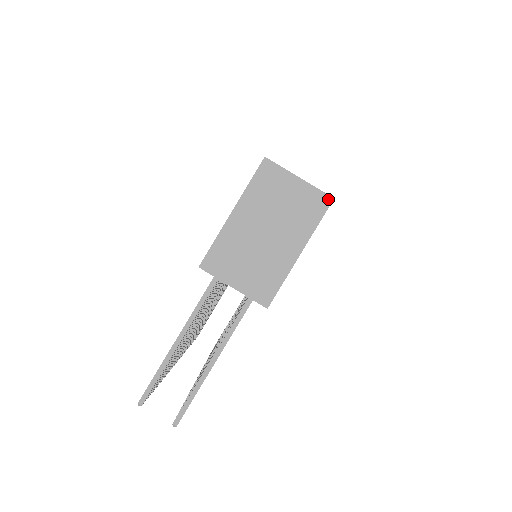
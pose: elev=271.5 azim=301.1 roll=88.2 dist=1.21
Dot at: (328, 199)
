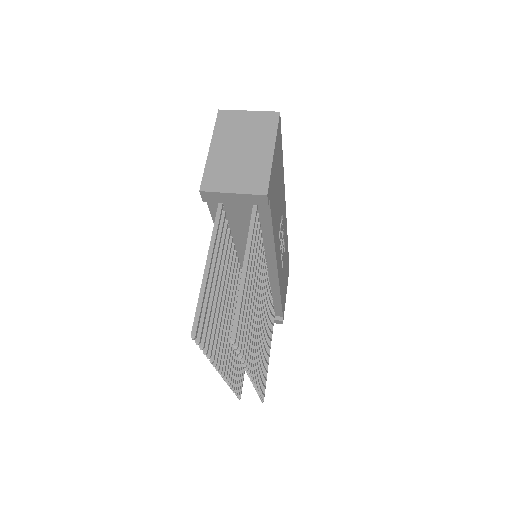
Dot at: (276, 114)
